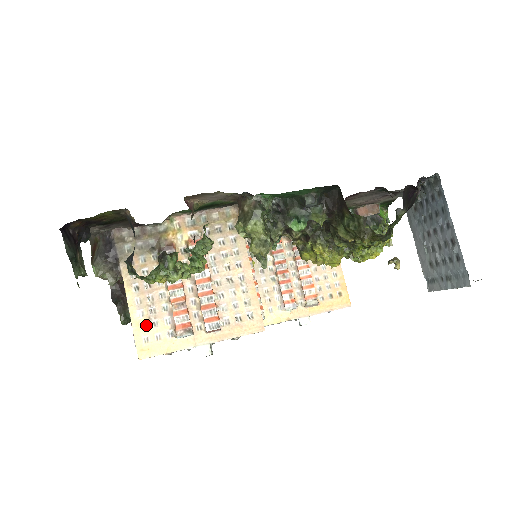
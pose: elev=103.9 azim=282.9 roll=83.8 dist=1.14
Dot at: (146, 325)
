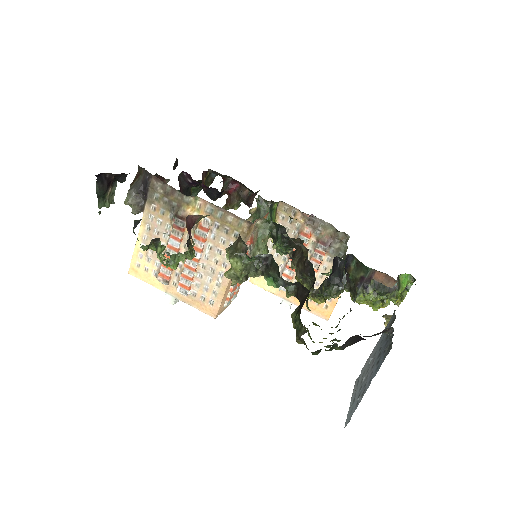
Dot at: (143, 256)
